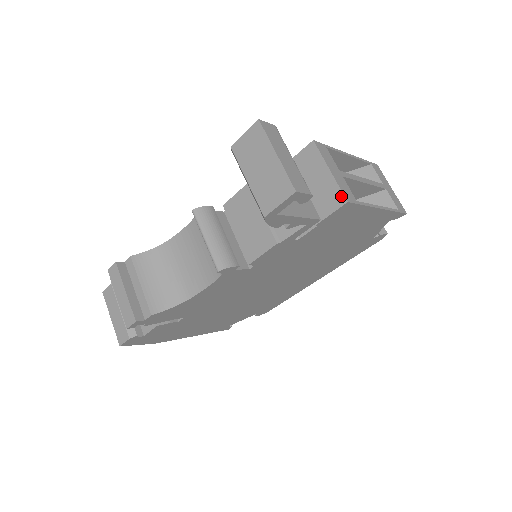
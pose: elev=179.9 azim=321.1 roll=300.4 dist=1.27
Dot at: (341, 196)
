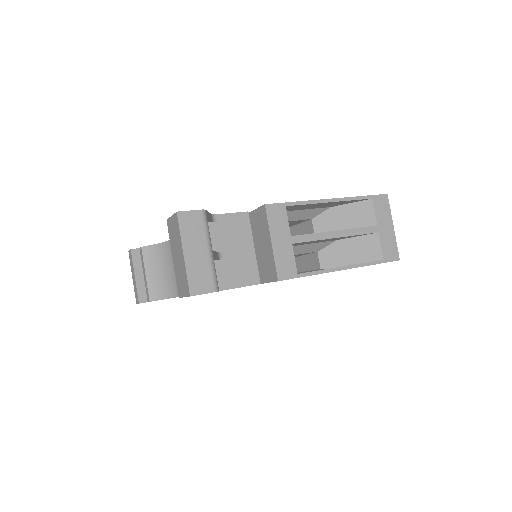
Dot at: (275, 272)
